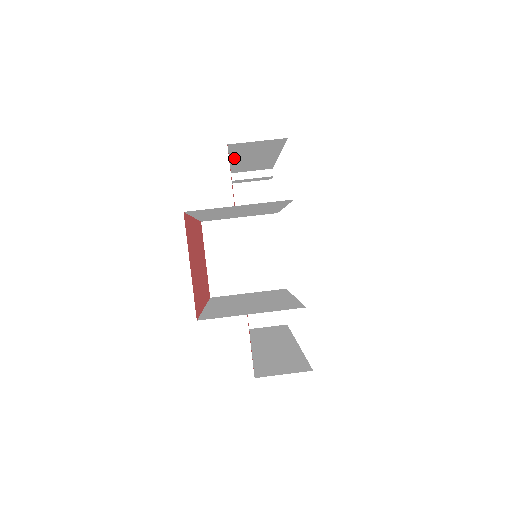
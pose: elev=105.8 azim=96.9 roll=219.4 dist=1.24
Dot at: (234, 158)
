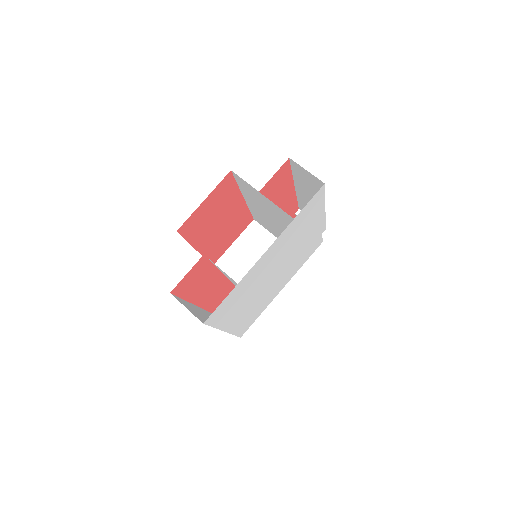
Dot at: (297, 184)
